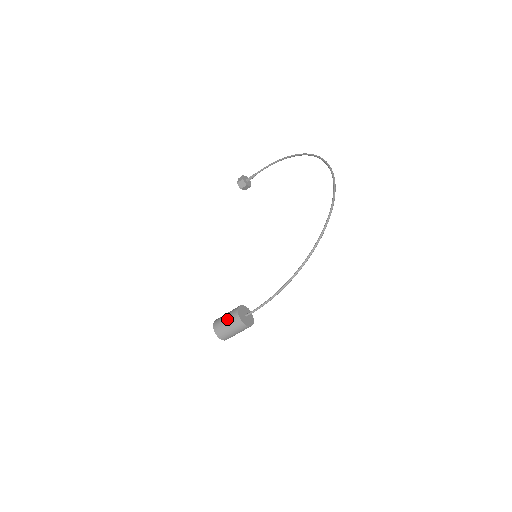
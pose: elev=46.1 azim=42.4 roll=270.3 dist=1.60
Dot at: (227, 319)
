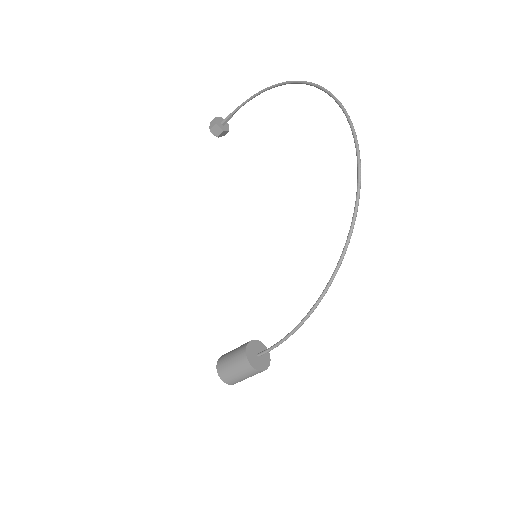
Dot at: (234, 364)
